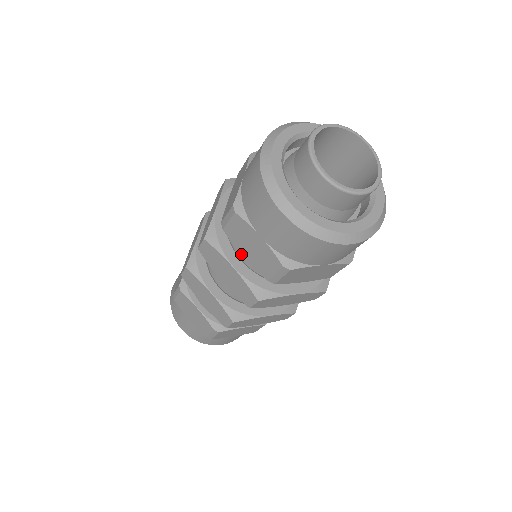
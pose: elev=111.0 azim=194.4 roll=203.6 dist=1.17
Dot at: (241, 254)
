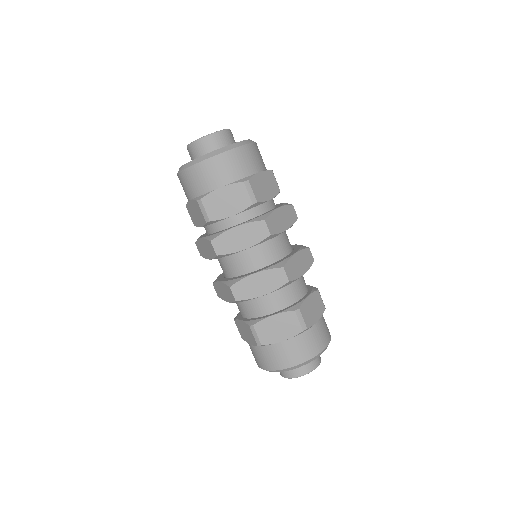
Dot at: occluded
